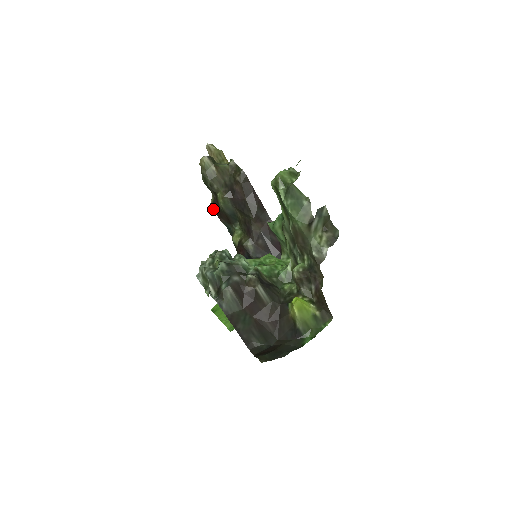
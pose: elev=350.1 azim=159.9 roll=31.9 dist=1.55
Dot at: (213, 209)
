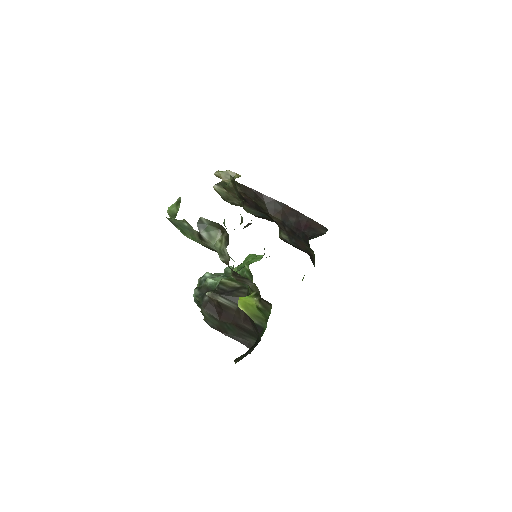
Dot at: occluded
